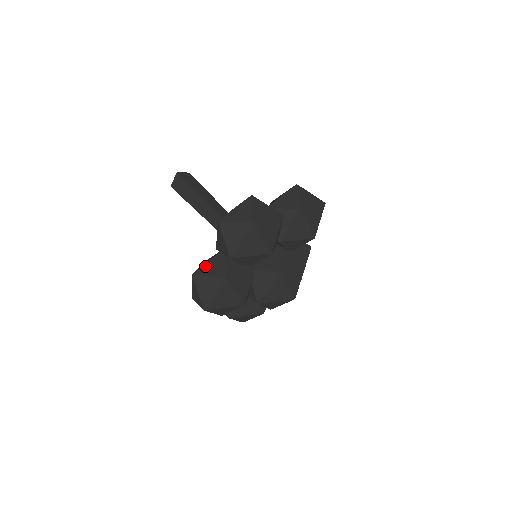
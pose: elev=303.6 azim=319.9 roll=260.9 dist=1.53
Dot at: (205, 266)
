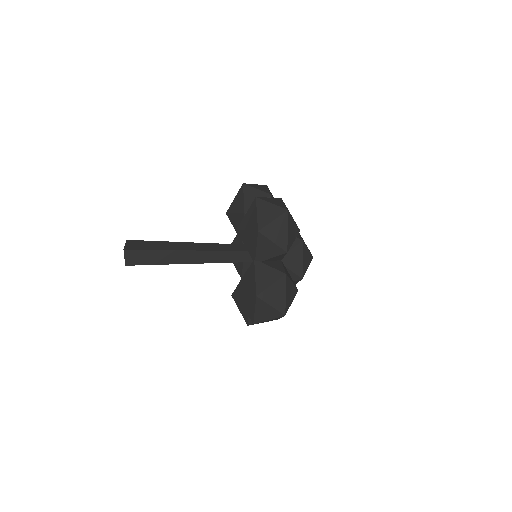
Dot at: occluded
